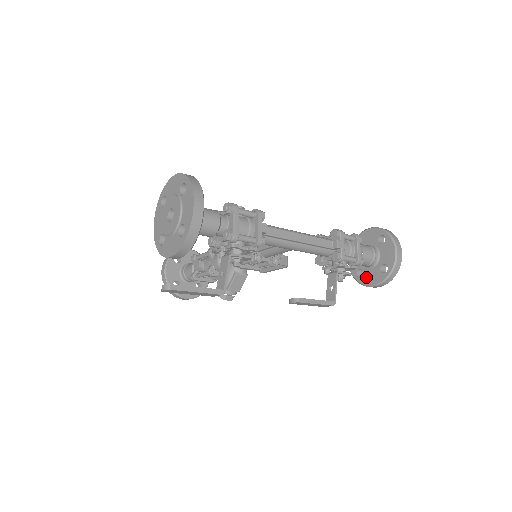
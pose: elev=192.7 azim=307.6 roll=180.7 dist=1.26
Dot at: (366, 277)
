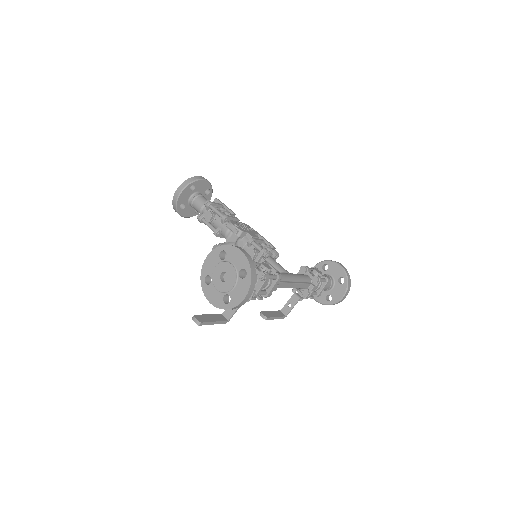
Dot at: occluded
